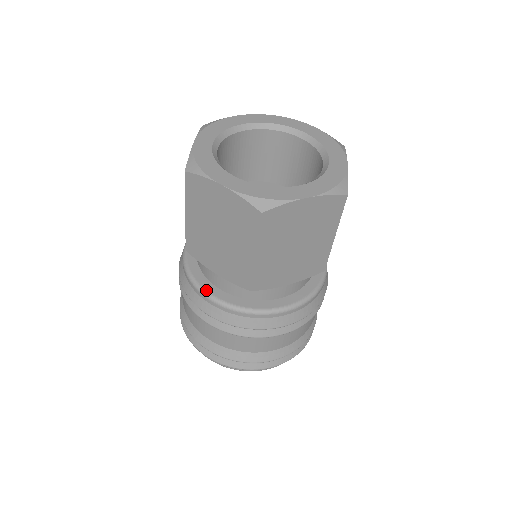
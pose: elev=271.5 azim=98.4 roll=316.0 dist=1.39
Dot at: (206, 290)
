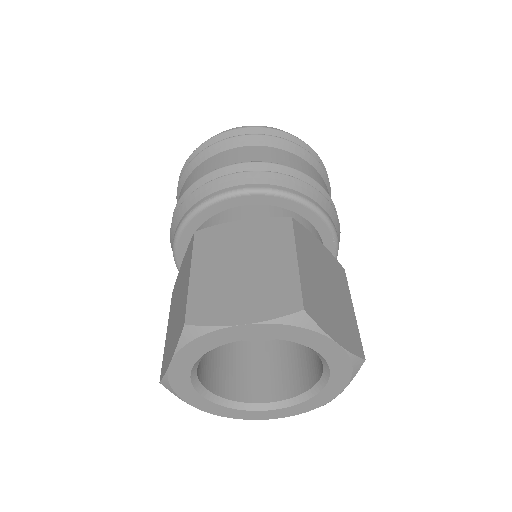
Dot at: occluded
